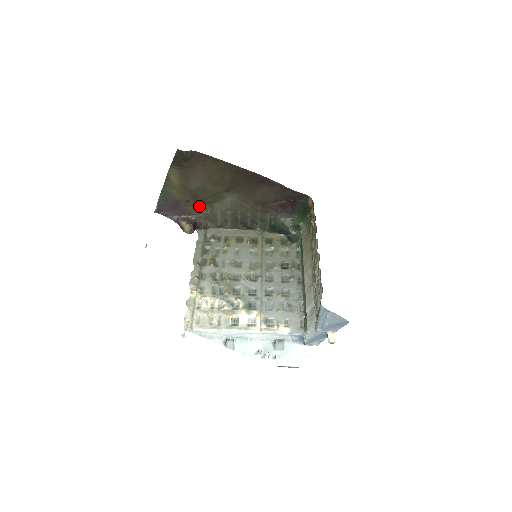
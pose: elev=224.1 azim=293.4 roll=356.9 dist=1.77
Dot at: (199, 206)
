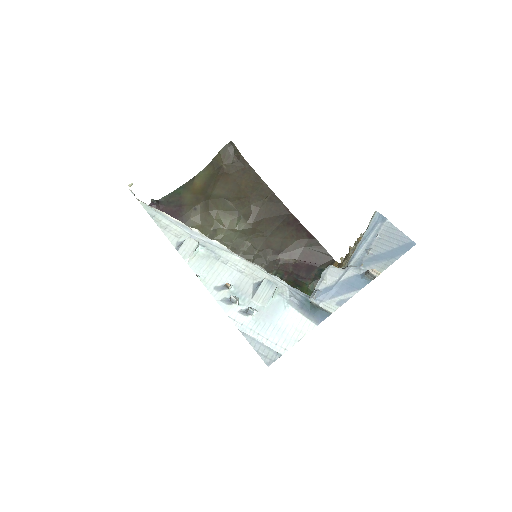
Dot at: (201, 225)
